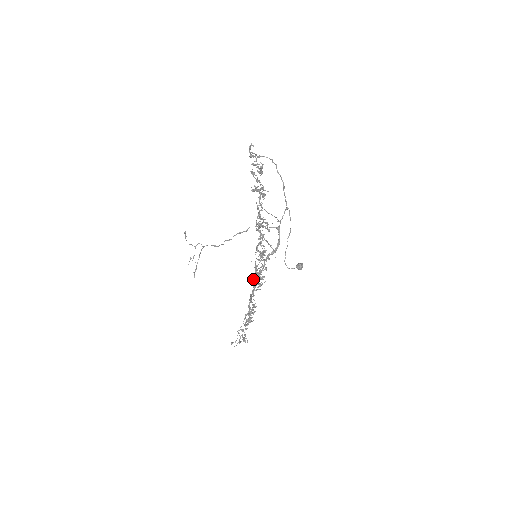
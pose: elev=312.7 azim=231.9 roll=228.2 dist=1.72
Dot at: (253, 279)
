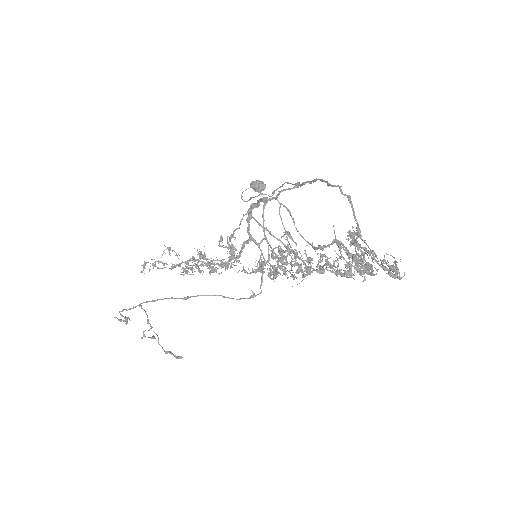
Dot at: occluded
